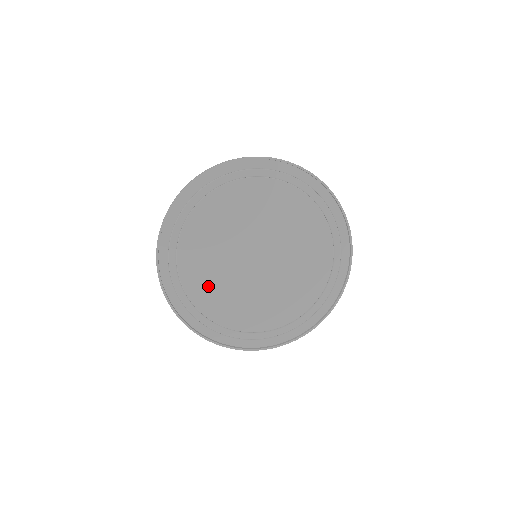
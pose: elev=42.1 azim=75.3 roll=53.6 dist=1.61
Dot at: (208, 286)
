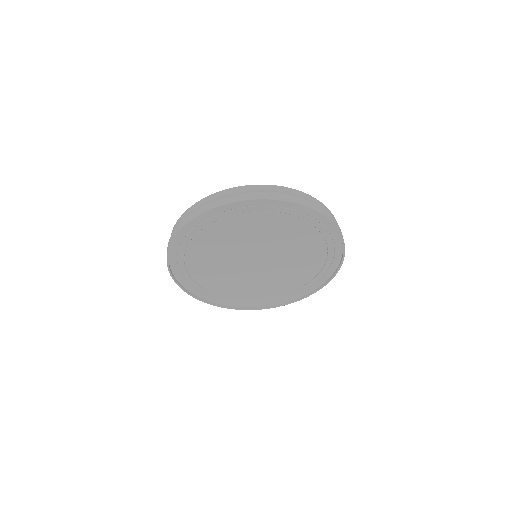
Dot at: (239, 289)
